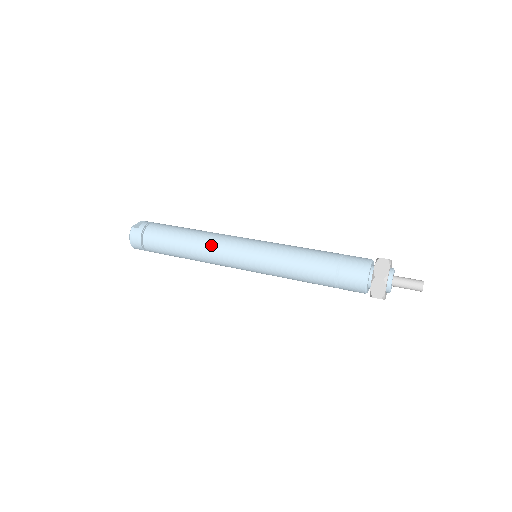
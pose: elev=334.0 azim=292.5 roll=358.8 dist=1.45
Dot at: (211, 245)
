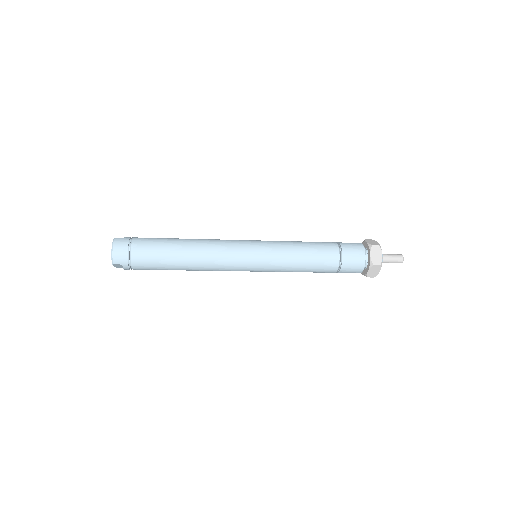
Dot at: (215, 243)
